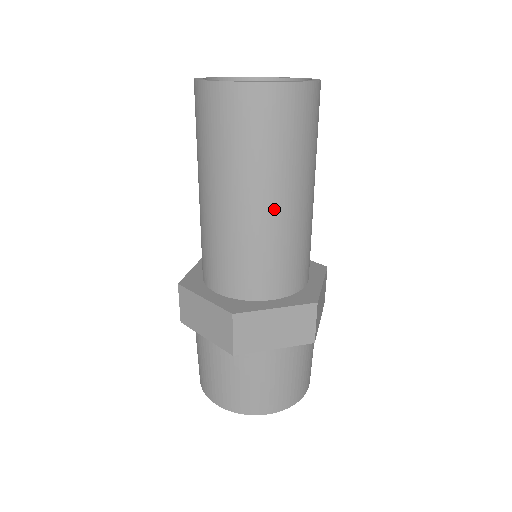
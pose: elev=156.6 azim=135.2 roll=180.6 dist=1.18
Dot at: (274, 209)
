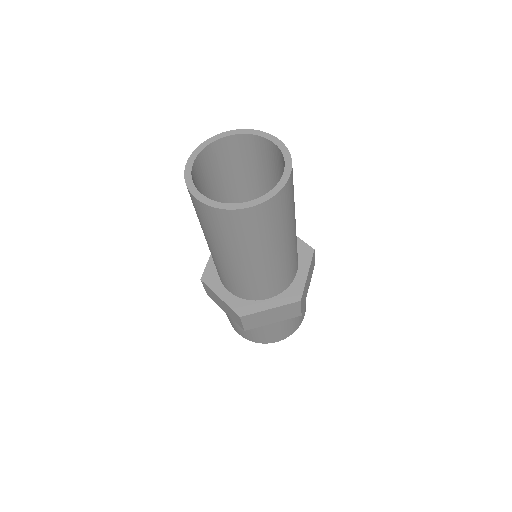
Dot at: (294, 233)
